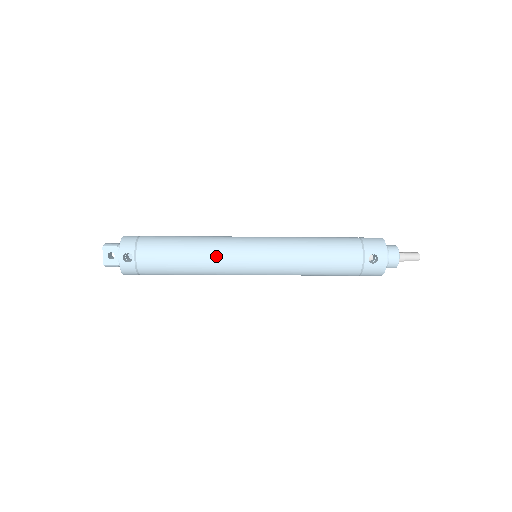
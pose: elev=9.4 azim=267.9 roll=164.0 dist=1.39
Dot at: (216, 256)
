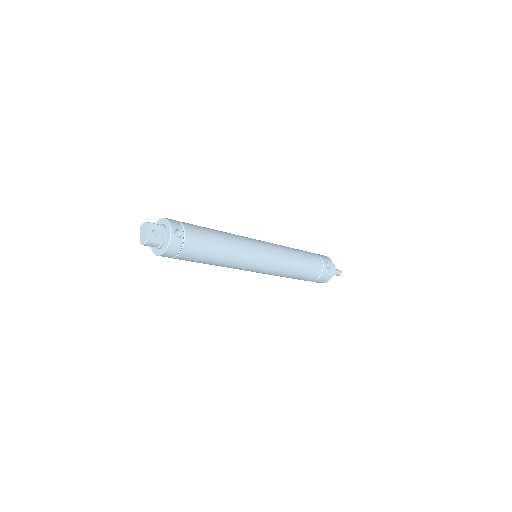
Dot at: (242, 246)
